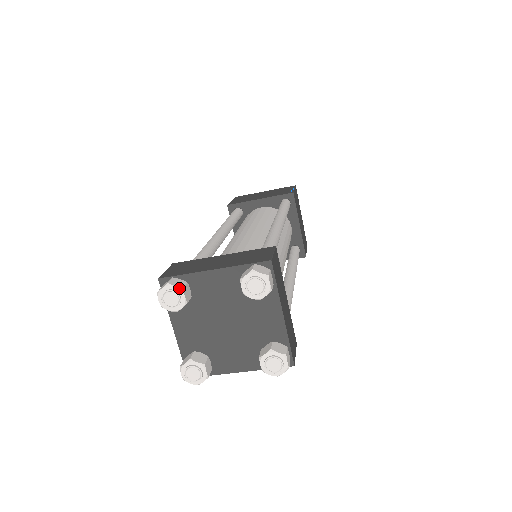
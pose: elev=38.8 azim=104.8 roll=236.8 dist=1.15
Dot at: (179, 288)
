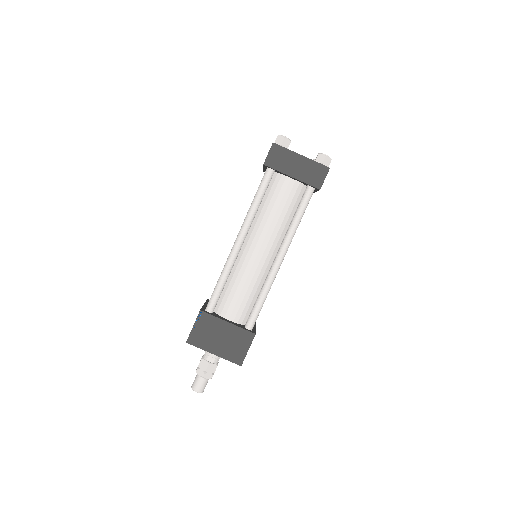
Dot at: occluded
